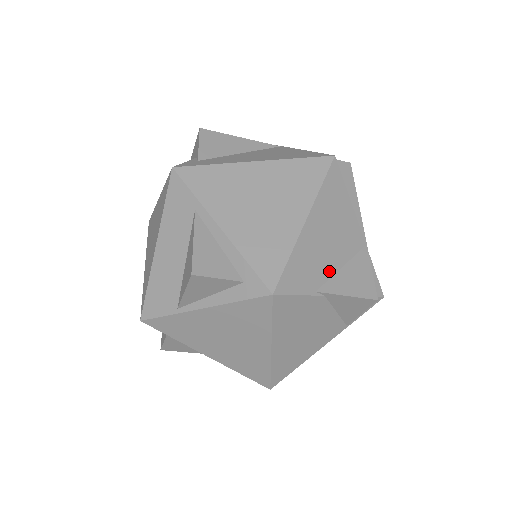
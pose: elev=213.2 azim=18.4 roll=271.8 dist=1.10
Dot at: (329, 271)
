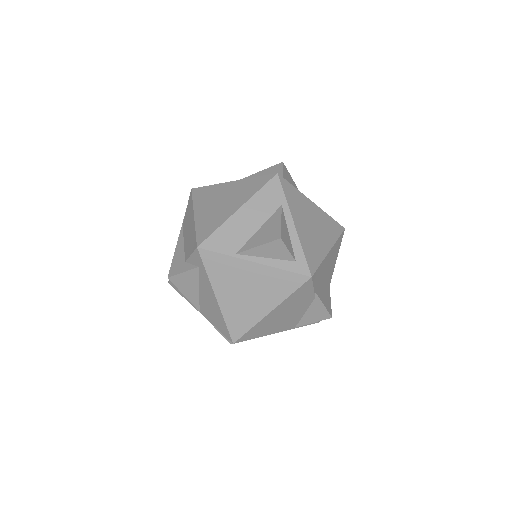
Dot at: (321, 286)
